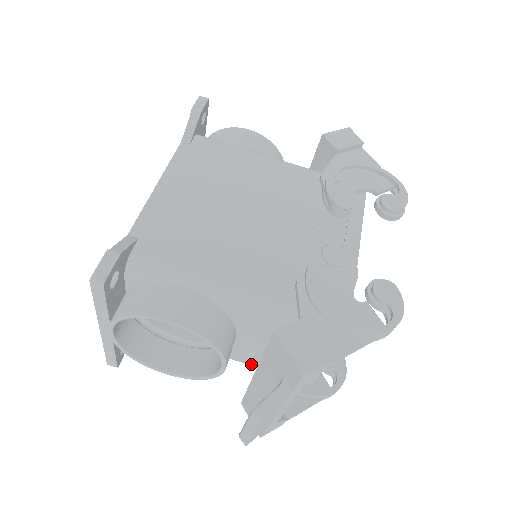
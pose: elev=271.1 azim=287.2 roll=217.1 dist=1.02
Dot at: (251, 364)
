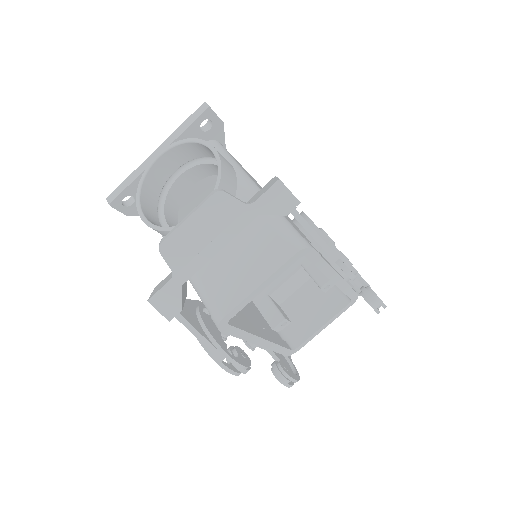
Dot at: occluded
